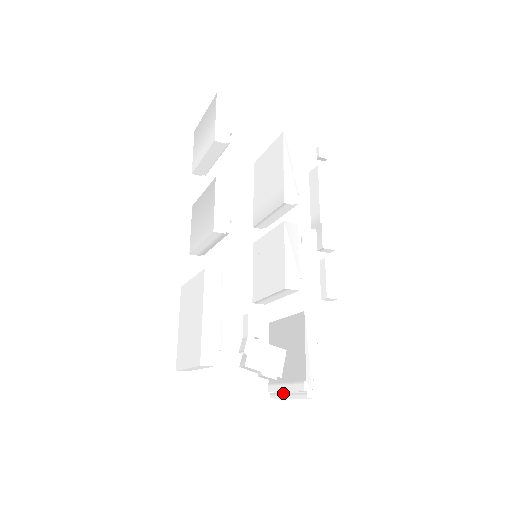
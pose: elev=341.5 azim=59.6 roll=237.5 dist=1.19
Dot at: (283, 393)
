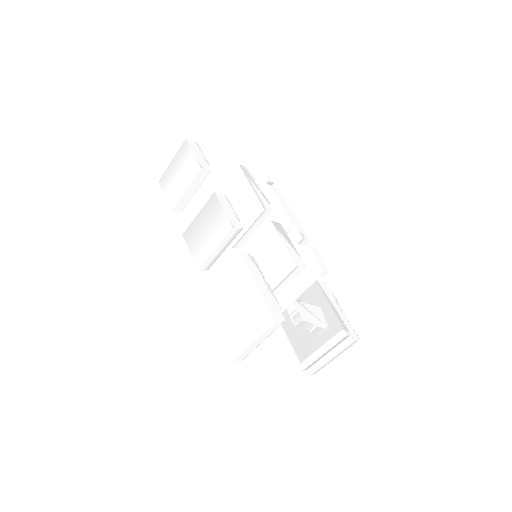
Dot at: (321, 358)
